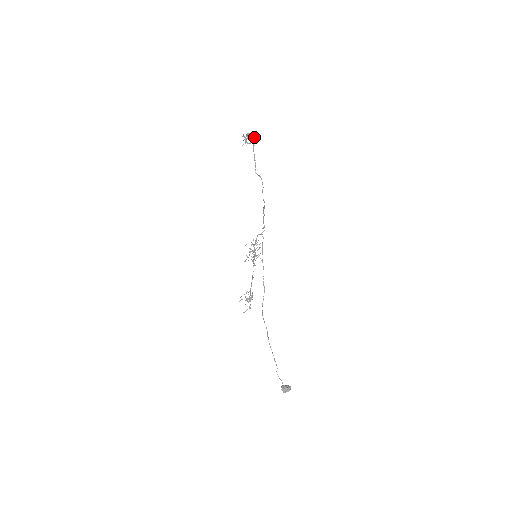
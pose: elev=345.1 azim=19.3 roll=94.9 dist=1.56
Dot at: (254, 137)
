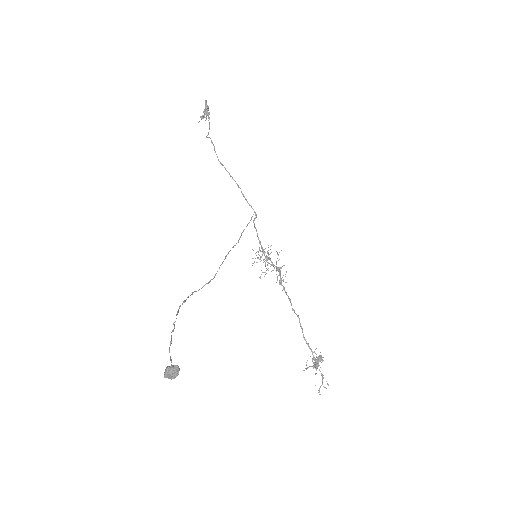
Dot at: (205, 108)
